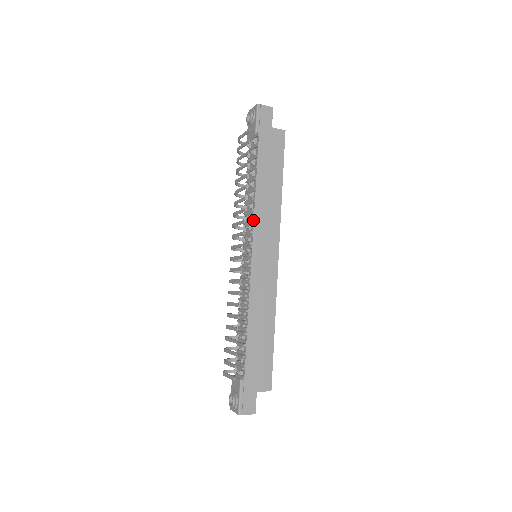
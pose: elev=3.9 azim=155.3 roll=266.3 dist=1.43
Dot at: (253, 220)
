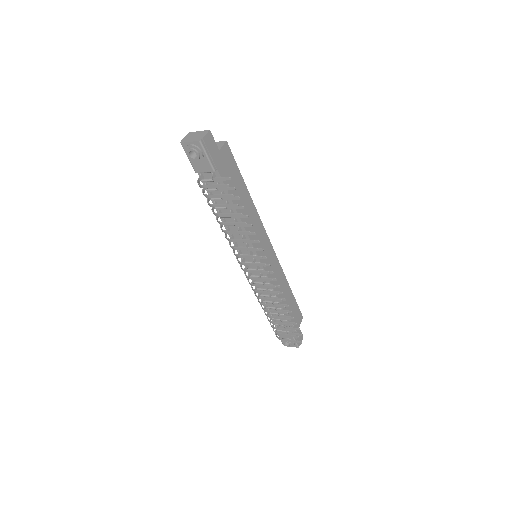
Dot at: occluded
